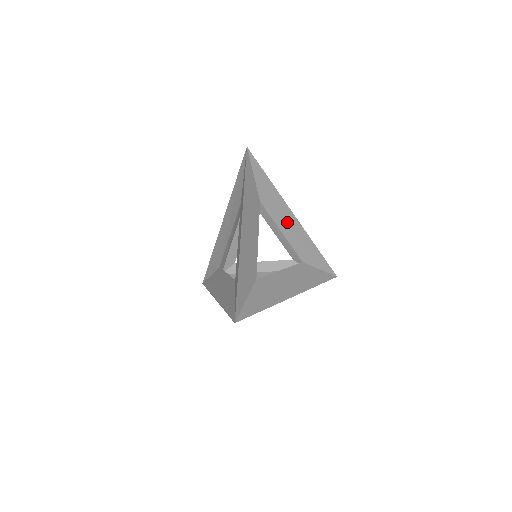
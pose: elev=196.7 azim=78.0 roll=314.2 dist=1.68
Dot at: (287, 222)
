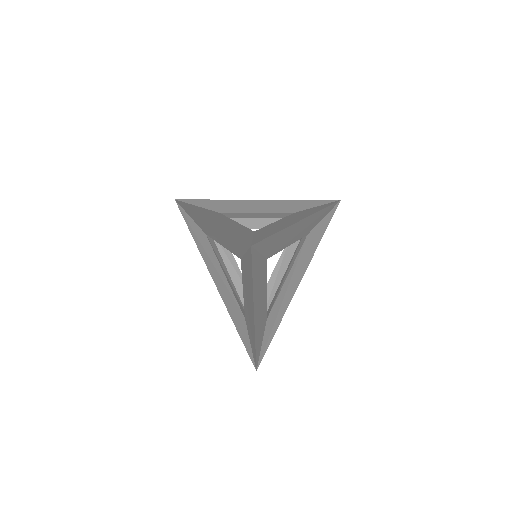
Dot at: (296, 233)
